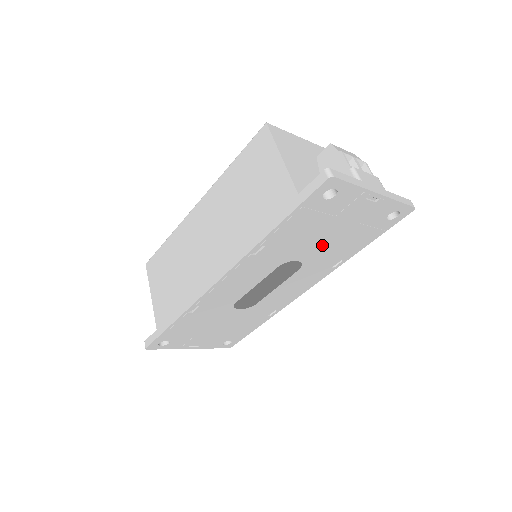
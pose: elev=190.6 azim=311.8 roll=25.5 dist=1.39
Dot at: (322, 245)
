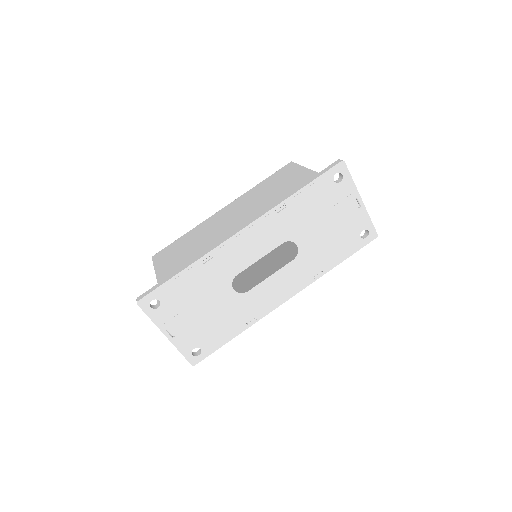
Dot at: (317, 237)
